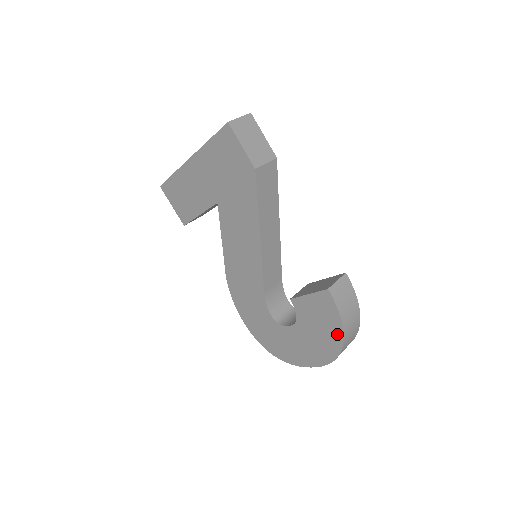
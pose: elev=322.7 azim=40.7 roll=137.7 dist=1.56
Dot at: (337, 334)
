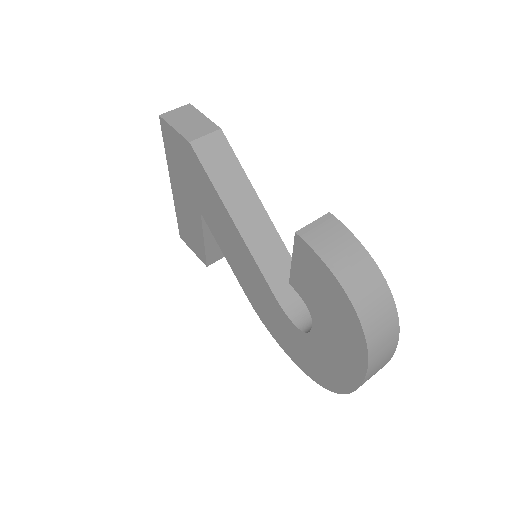
Dot at: (341, 298)
